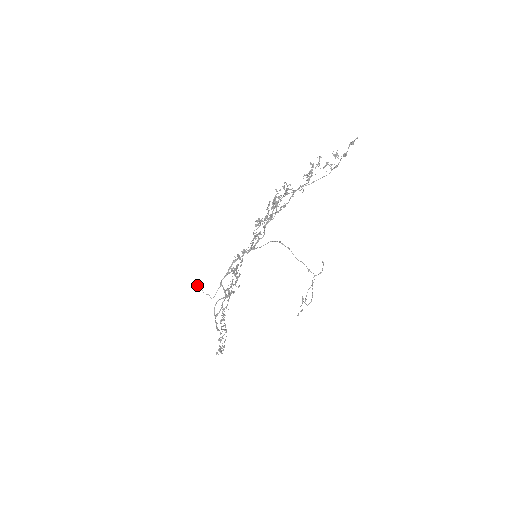
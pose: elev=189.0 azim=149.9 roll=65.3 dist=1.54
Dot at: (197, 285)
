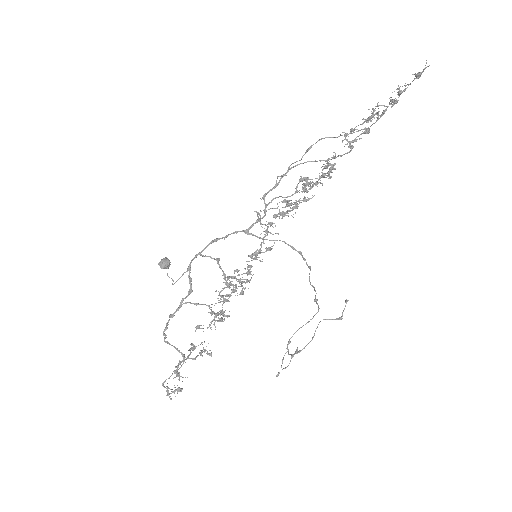
Dot at: (164, 258)
